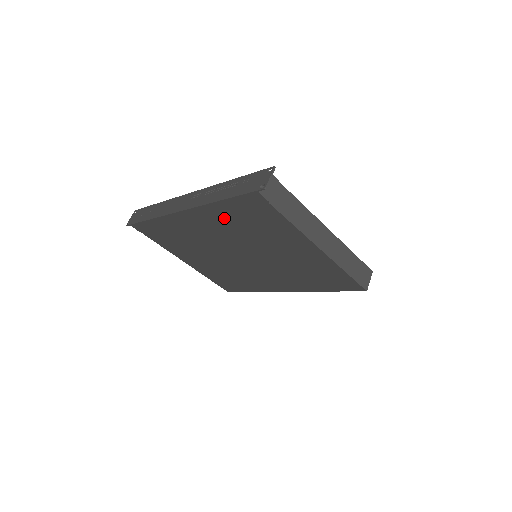
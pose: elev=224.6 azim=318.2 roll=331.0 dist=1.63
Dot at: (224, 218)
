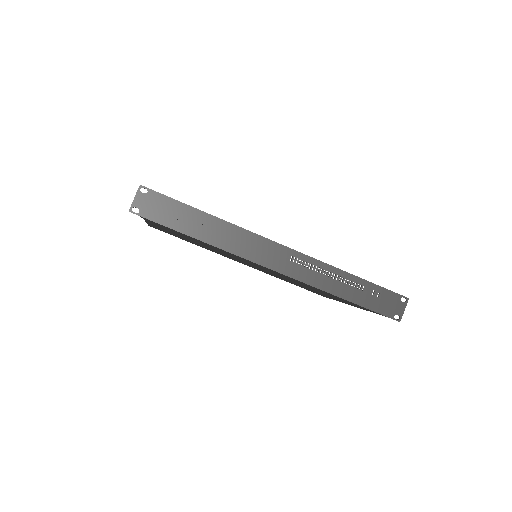
Dot at: occluded
